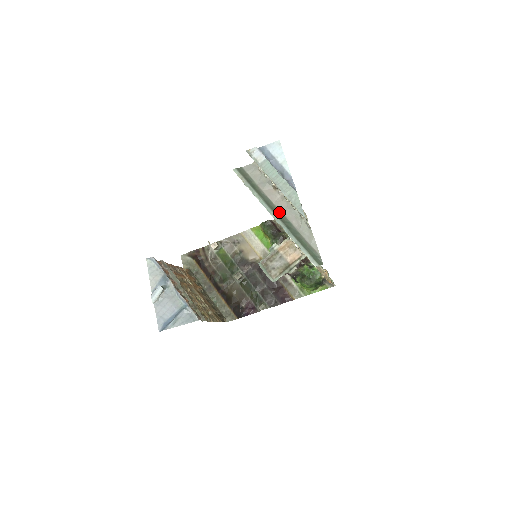
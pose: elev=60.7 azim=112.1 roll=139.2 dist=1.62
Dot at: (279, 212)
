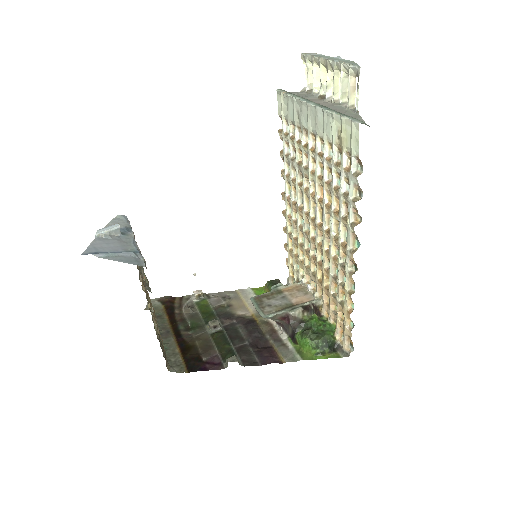
Dot at: occluded
